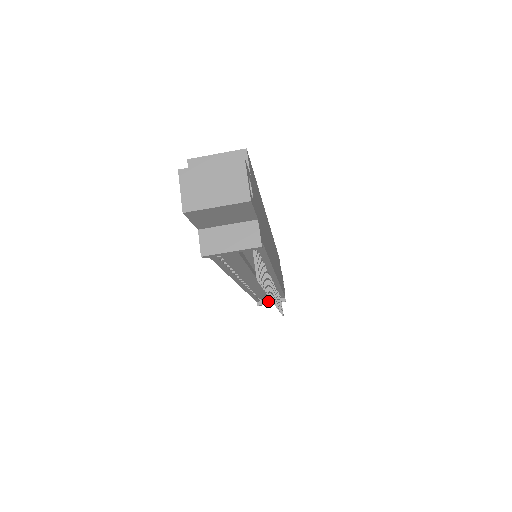
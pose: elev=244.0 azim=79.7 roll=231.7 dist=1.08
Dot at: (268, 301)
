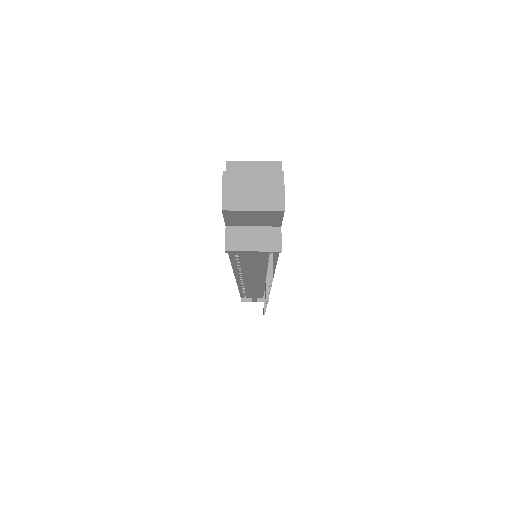
Dot at: (253, 299)
